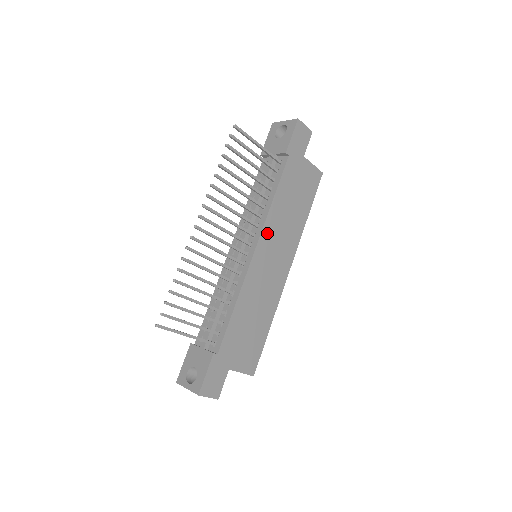
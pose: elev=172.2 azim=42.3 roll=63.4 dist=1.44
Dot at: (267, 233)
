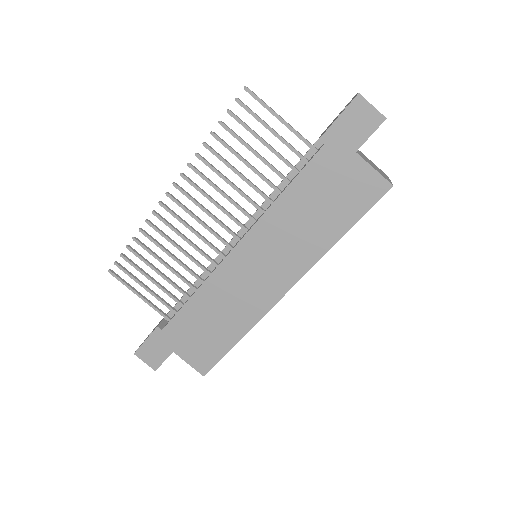
Dot at: (259, 234)
